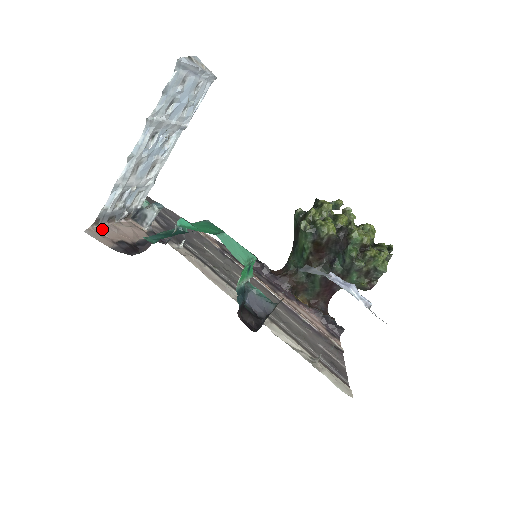
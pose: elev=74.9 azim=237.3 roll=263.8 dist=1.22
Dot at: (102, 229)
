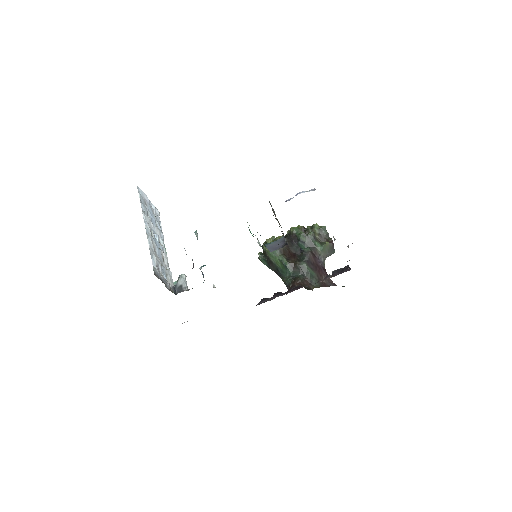
Dot at: occluded
